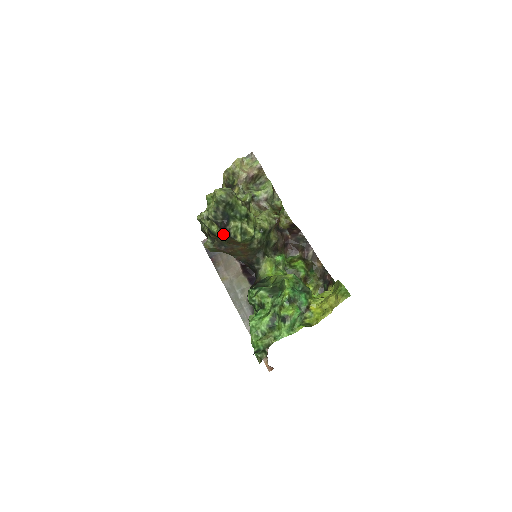
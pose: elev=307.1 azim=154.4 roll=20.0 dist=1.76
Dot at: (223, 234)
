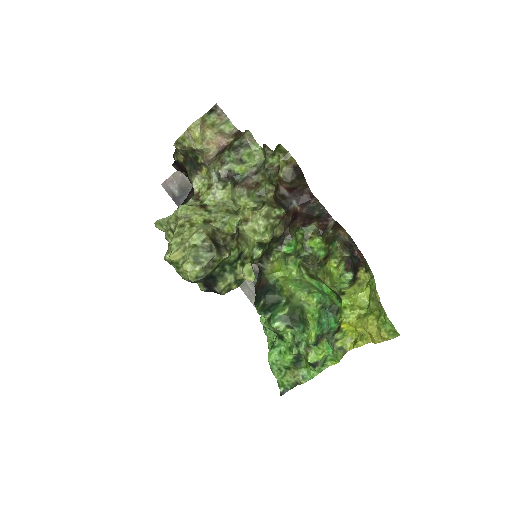
Dot at: (210, 291)
